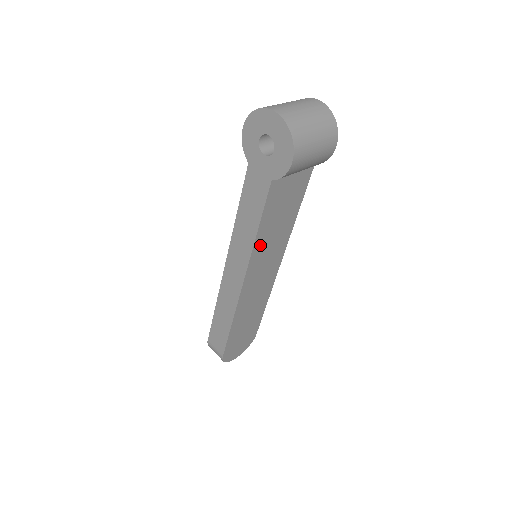
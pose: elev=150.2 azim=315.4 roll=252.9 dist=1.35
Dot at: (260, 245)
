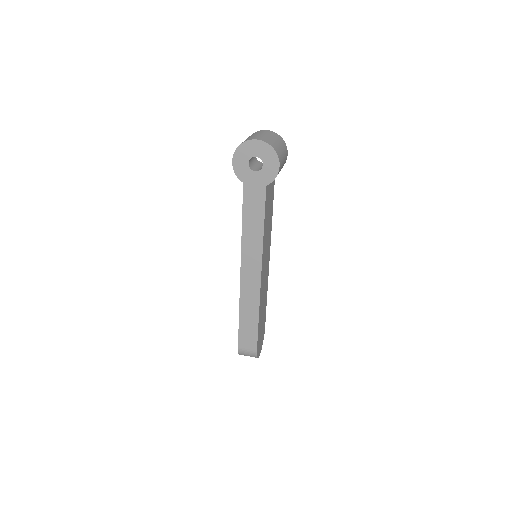
Dot at: (264, 240)
